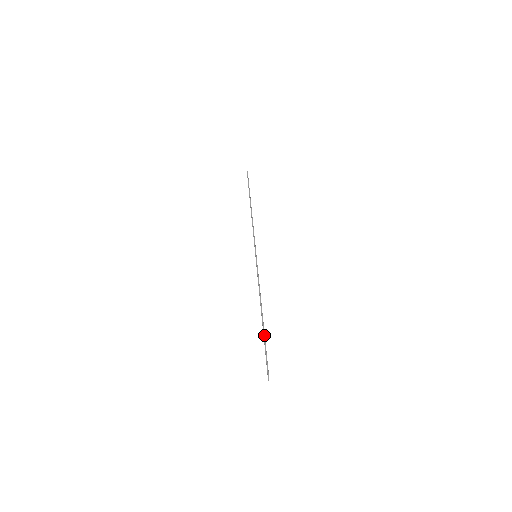
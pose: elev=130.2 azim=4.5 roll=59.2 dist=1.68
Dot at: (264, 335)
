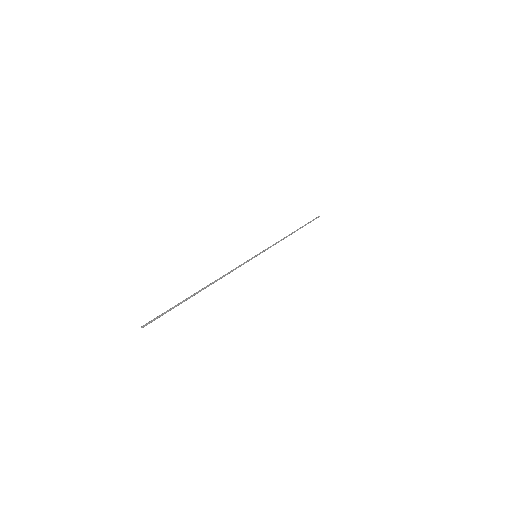
Dot at: (186, 299)
